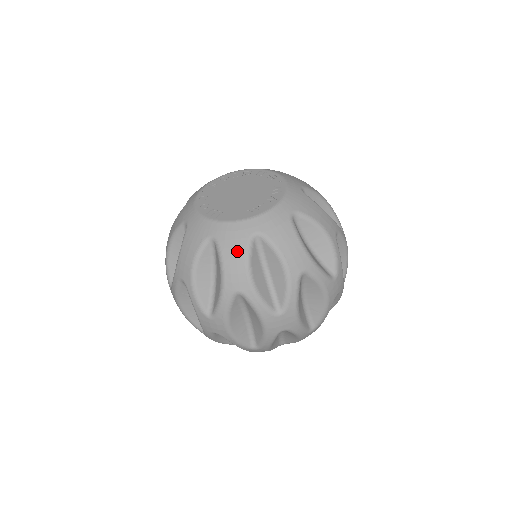
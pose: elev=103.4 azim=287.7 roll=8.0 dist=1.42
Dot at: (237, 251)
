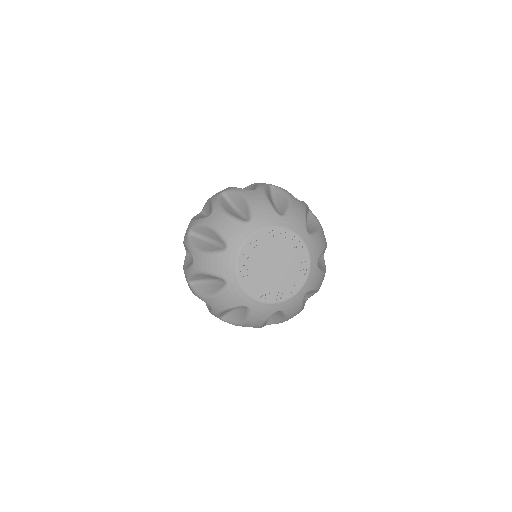
Dot at: (229, 302)
